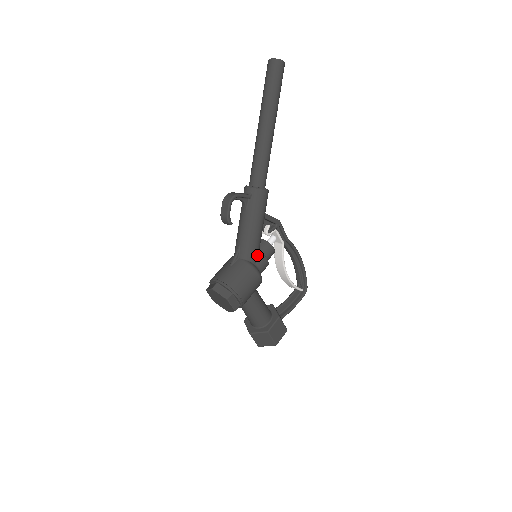
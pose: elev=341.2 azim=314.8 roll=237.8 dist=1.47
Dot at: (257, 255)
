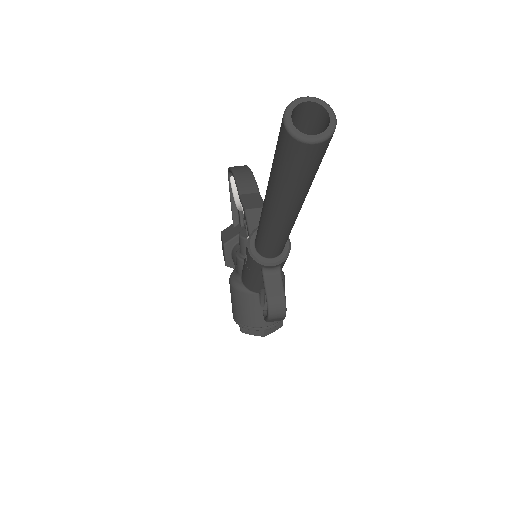
Dot at: occluded
